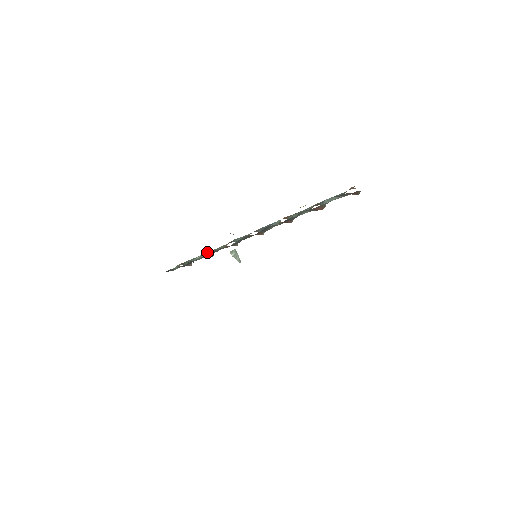
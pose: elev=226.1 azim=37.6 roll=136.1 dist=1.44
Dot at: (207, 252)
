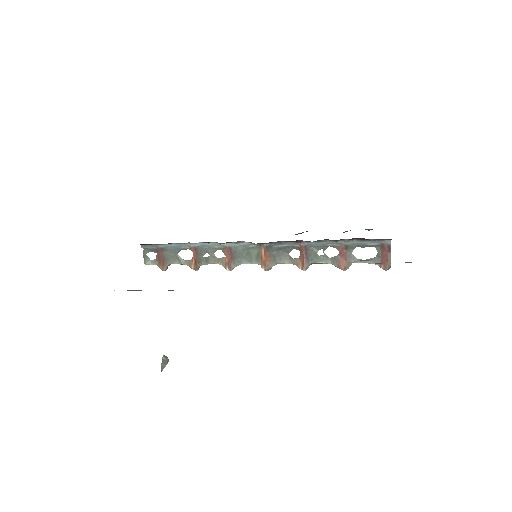
Dot at: (200, 258)
